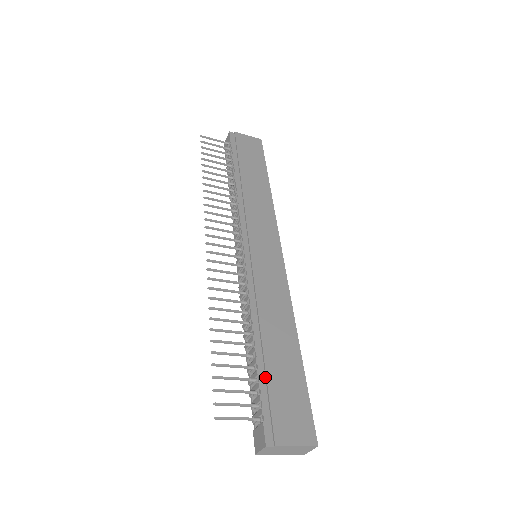
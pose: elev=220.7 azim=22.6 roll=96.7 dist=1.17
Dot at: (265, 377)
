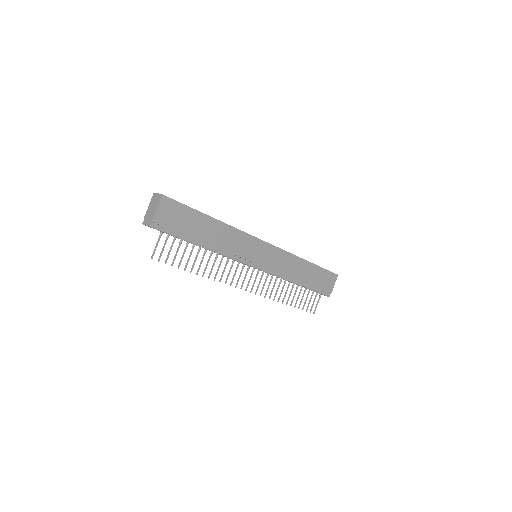
Dot at: (312, 287)
